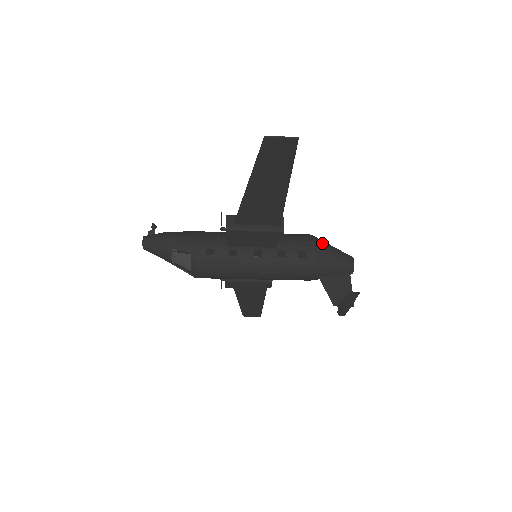
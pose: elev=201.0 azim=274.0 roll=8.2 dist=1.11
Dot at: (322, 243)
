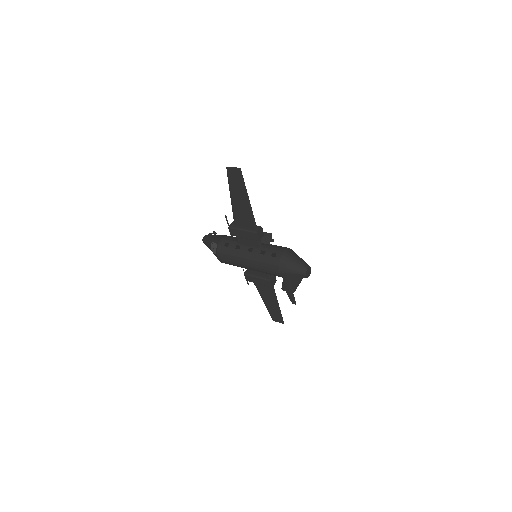
Dot at: (291, 252)
